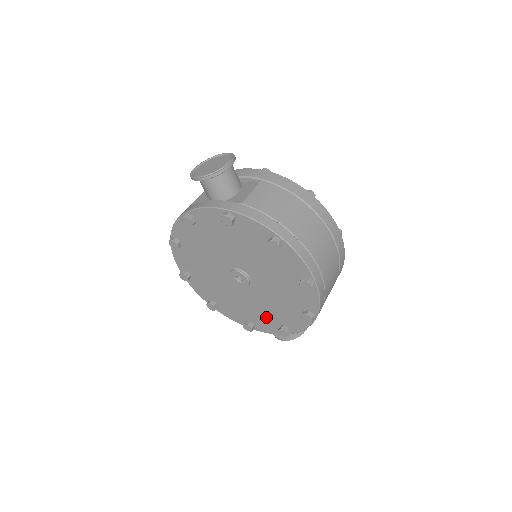
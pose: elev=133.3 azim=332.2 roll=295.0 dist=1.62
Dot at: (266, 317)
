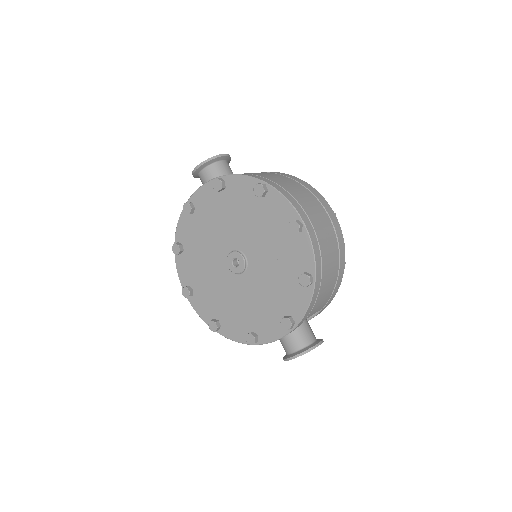
Dot at: (267, 313)
